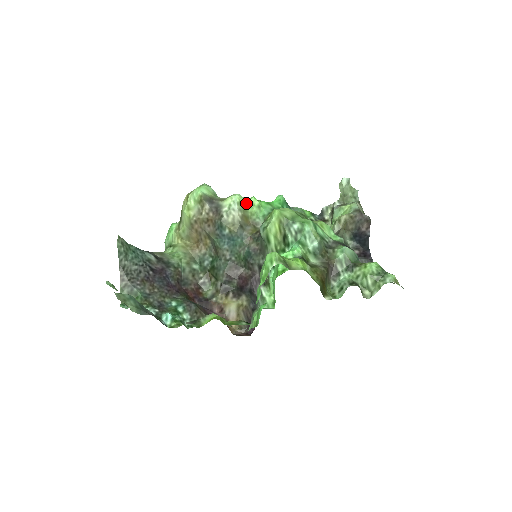
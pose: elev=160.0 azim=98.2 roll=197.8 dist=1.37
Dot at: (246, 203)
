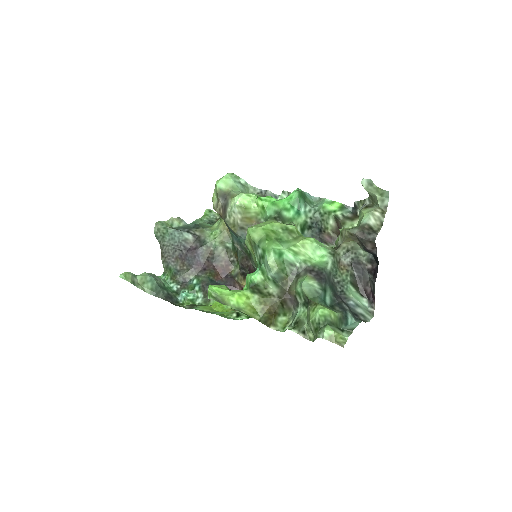
Dot at: (250, 203)
